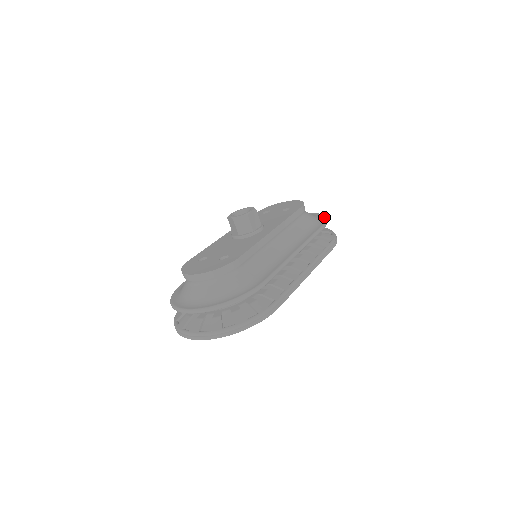
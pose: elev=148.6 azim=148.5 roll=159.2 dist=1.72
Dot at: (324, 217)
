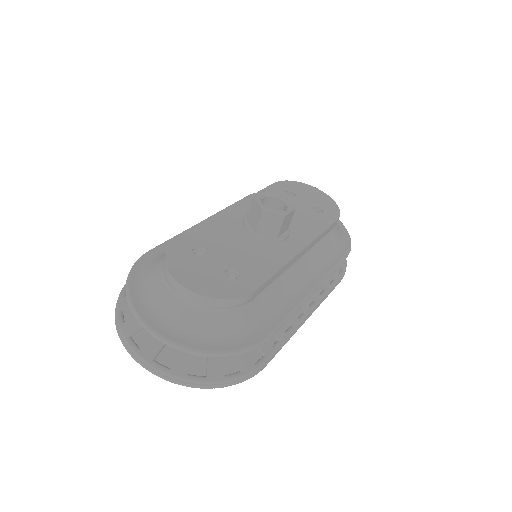
Dot at: (349, 237)
